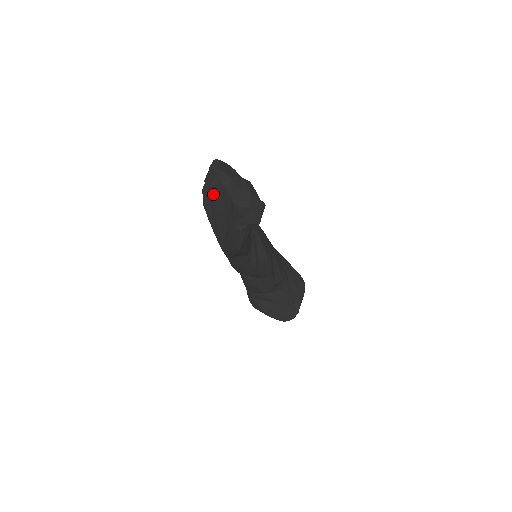
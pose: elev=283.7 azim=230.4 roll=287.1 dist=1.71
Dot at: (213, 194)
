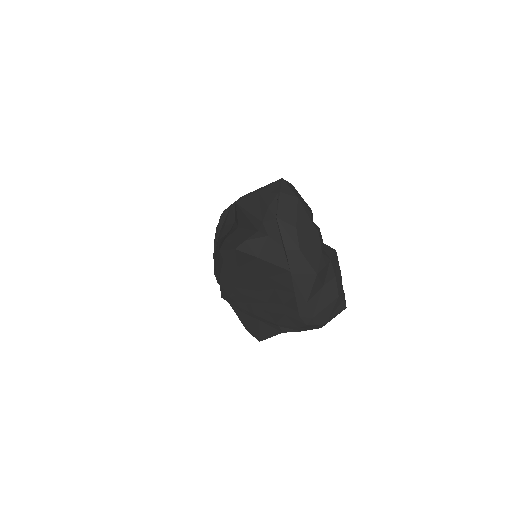
Dot at: (256, 267)
